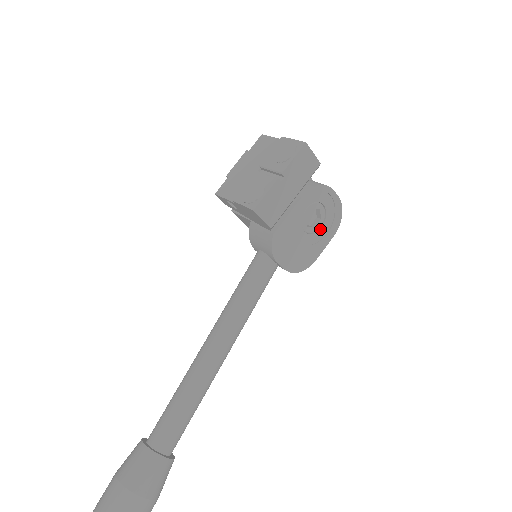
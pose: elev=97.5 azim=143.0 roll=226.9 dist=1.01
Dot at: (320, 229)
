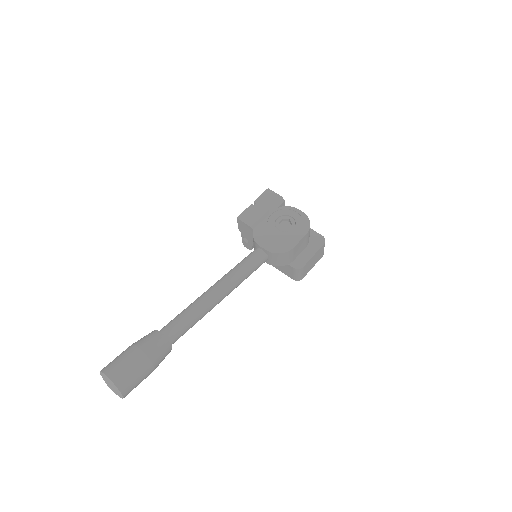
Dot at: (293, 230)
